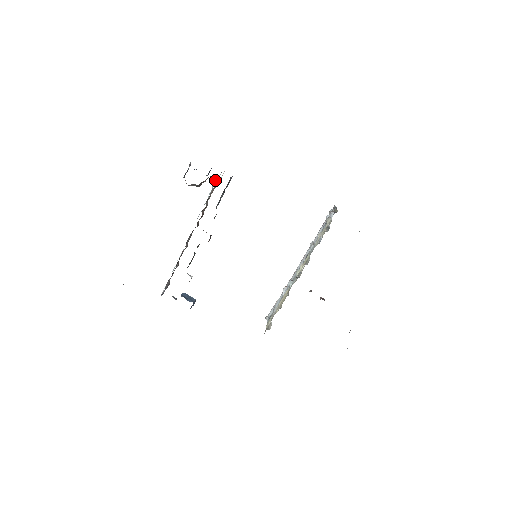
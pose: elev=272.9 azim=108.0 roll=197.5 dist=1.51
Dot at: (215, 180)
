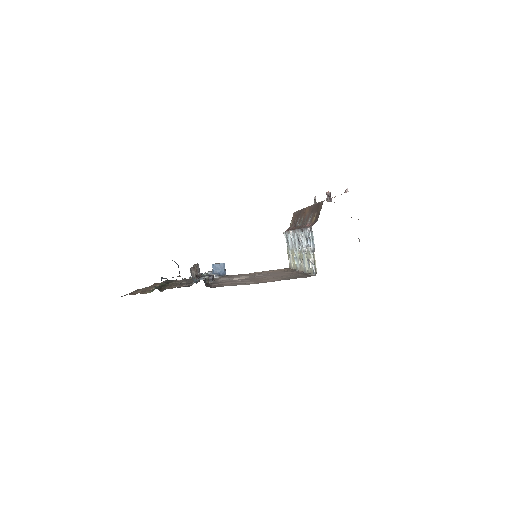
Dot at: occluded
